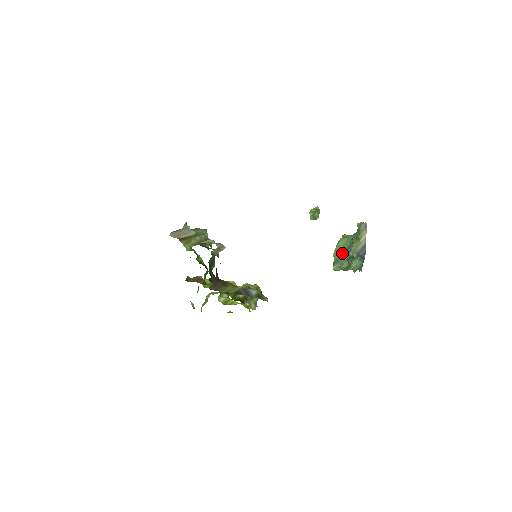
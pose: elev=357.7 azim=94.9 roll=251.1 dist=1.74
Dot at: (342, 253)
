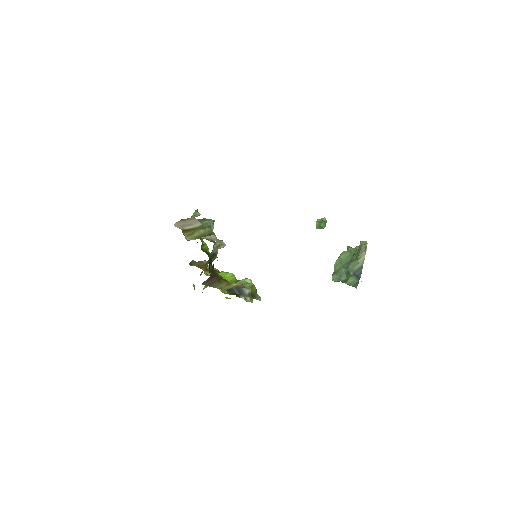
Dot at: (342, 266)
